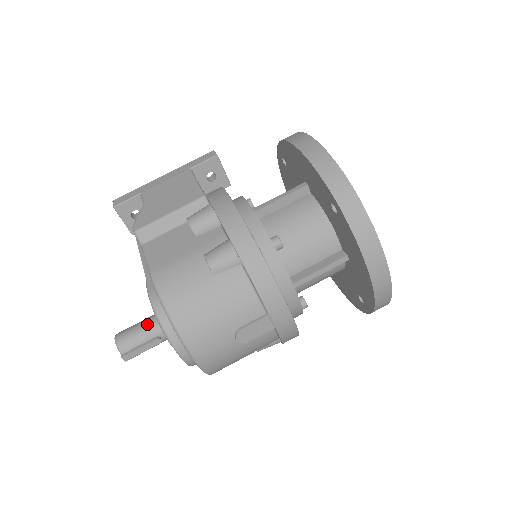
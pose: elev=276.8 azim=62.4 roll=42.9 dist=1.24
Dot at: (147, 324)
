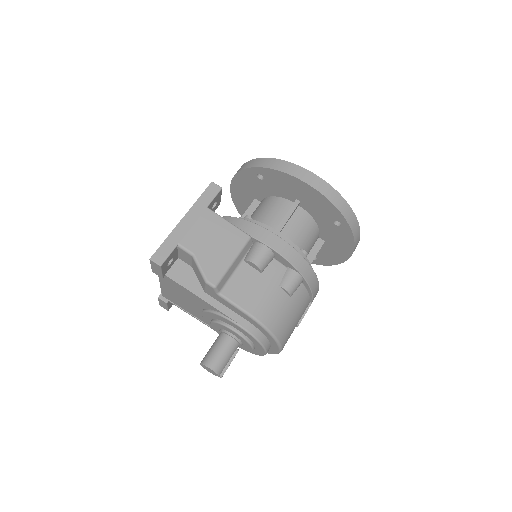
Dot at: (228, 345)
